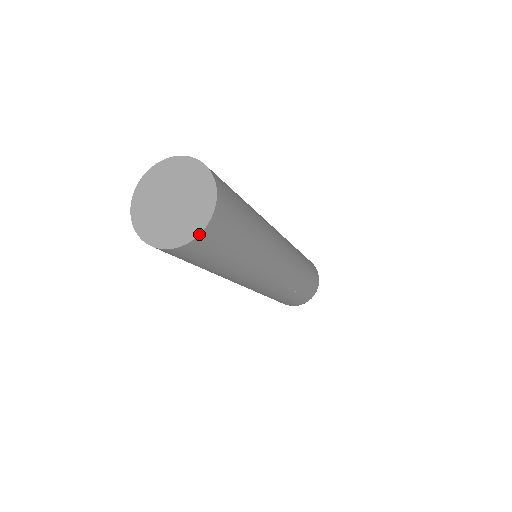
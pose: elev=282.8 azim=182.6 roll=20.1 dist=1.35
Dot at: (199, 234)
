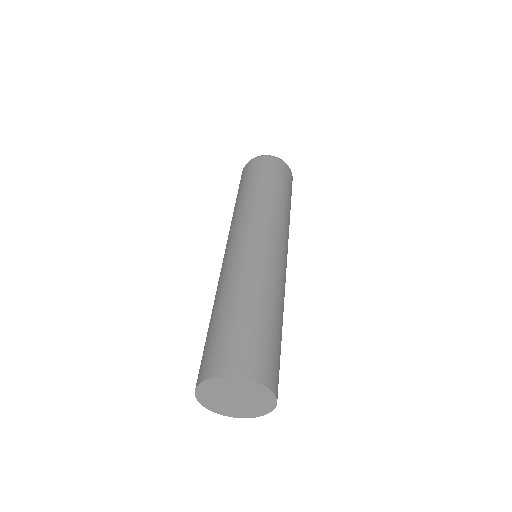
Dot at: occluded
